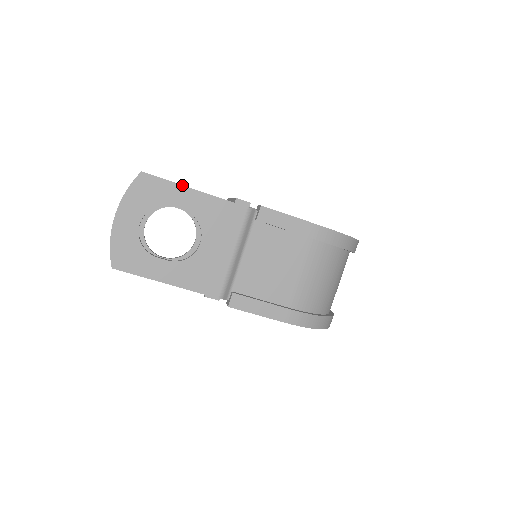
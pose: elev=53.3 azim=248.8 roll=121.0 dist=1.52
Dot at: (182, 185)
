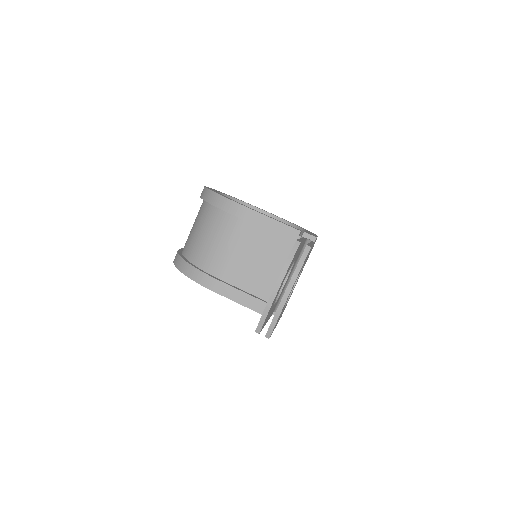
Dot at: occluded
